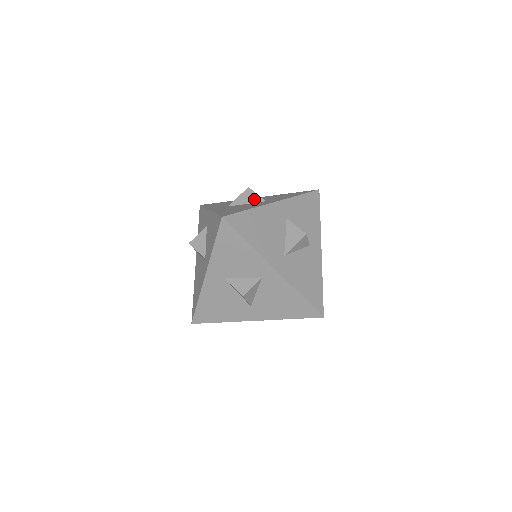
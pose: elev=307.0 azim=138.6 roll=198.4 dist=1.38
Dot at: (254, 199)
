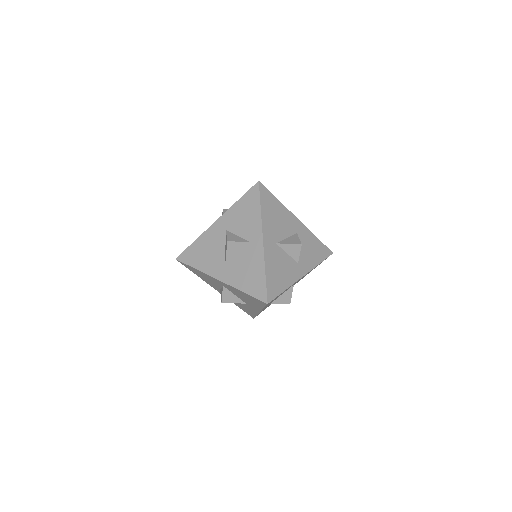
Dot at: occluded
